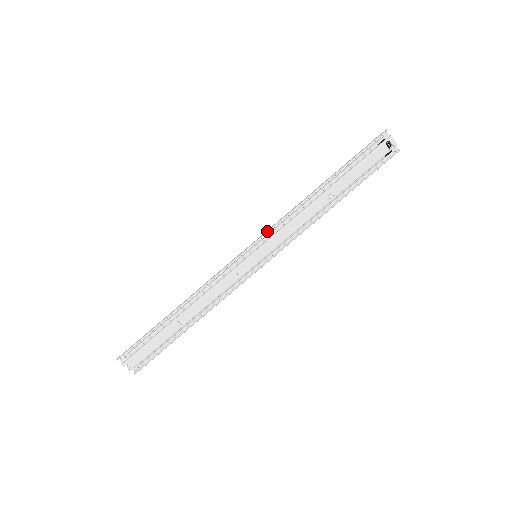
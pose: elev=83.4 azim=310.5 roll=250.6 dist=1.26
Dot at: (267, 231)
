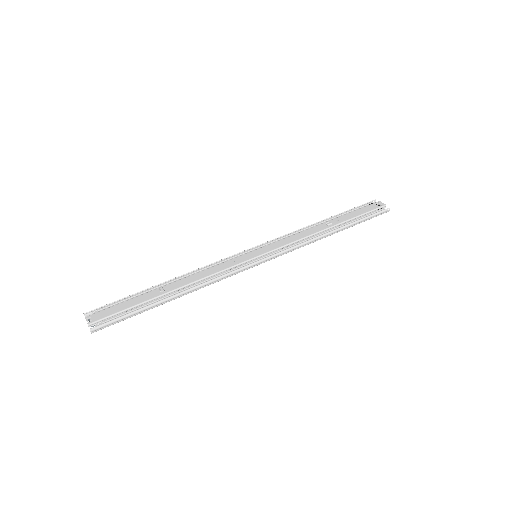
Dot at: (269, 241)
